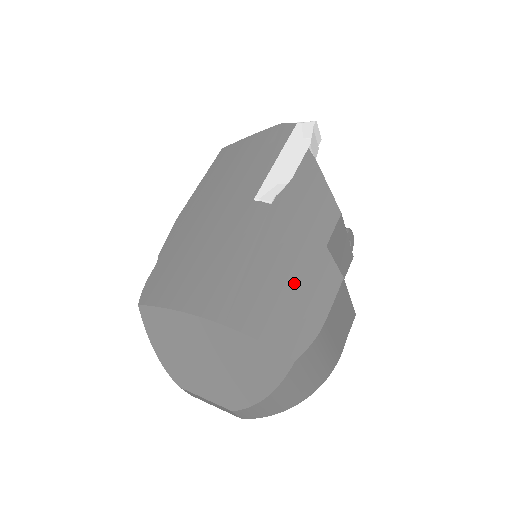
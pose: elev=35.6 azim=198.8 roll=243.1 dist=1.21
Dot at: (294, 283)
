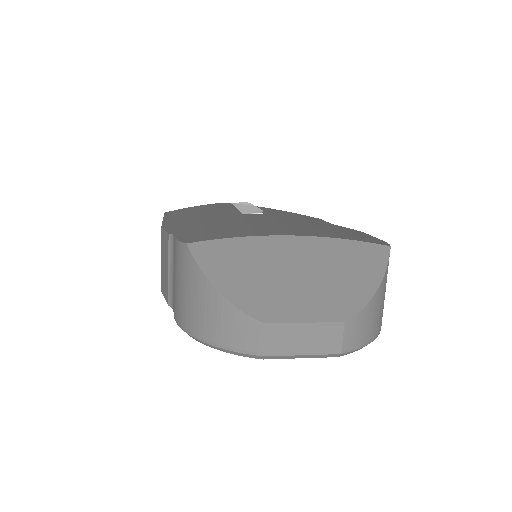
Dot at: (335, 229)
